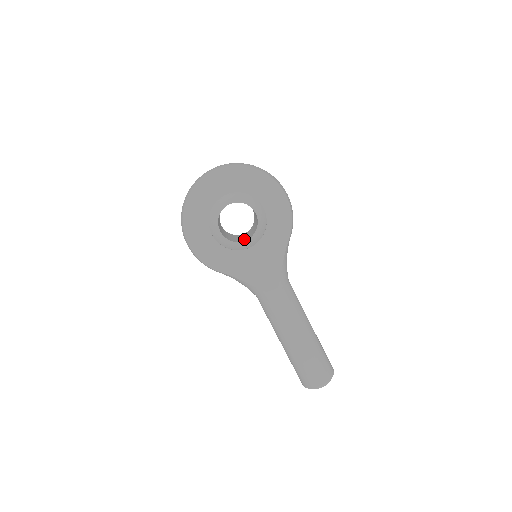
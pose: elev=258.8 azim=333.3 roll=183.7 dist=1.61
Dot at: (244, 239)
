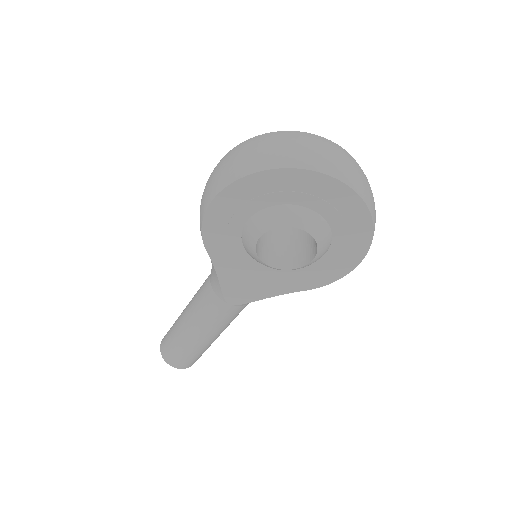
Dot at: (269, 254)
